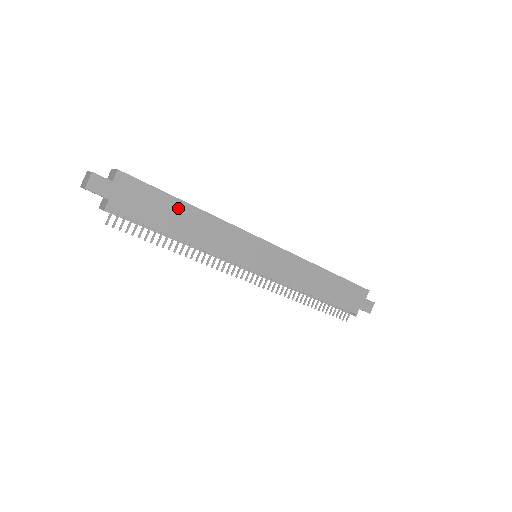
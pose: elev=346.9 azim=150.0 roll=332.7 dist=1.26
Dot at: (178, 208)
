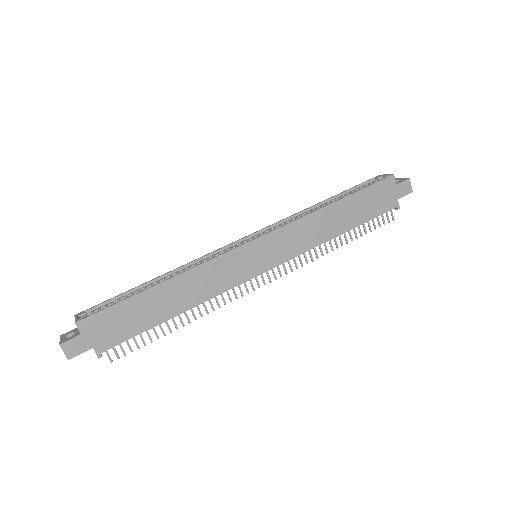
Dot at: (151, 297)
